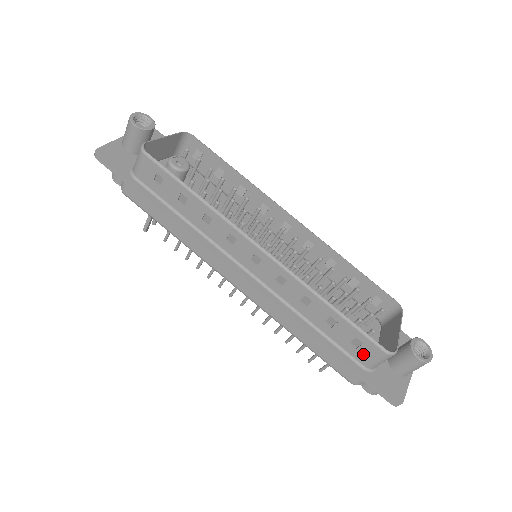
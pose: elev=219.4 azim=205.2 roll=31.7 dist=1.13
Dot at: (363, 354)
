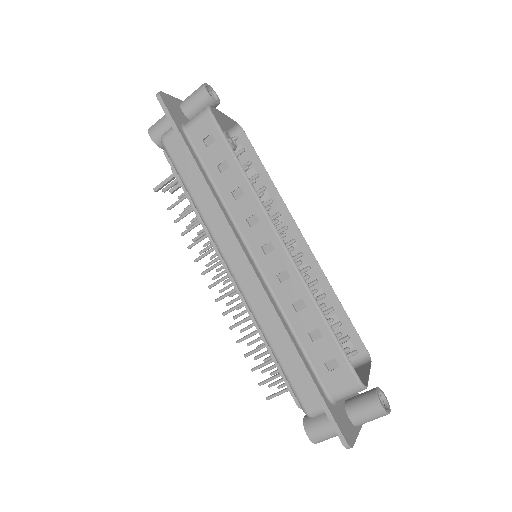
Dot at: (334, 379)
